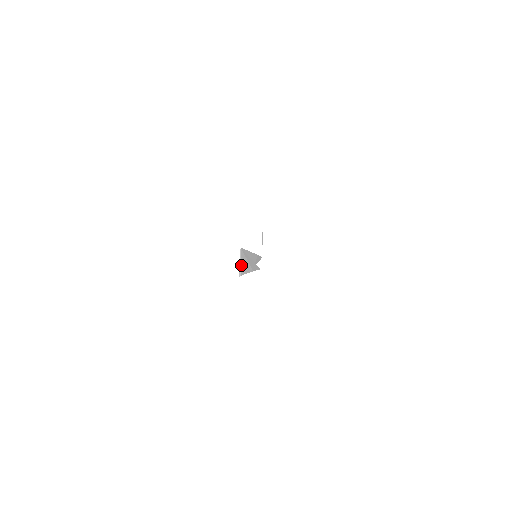
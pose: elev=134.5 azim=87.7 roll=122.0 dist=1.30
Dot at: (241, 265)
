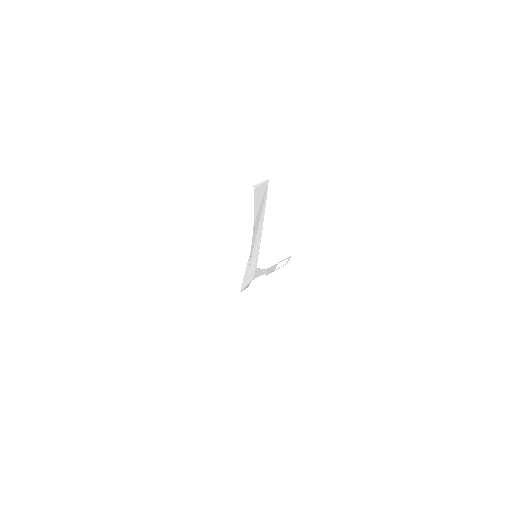
Dot at: (260, 187)
